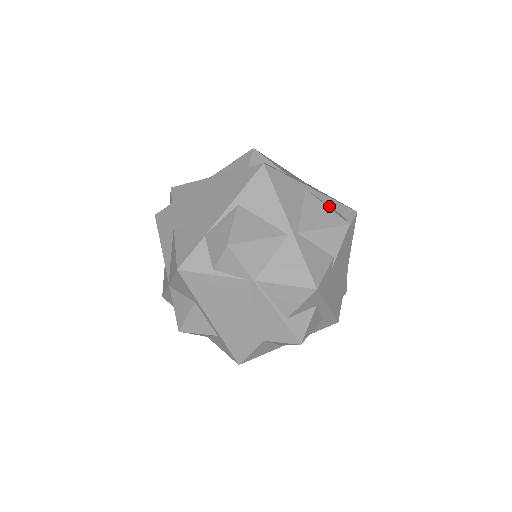
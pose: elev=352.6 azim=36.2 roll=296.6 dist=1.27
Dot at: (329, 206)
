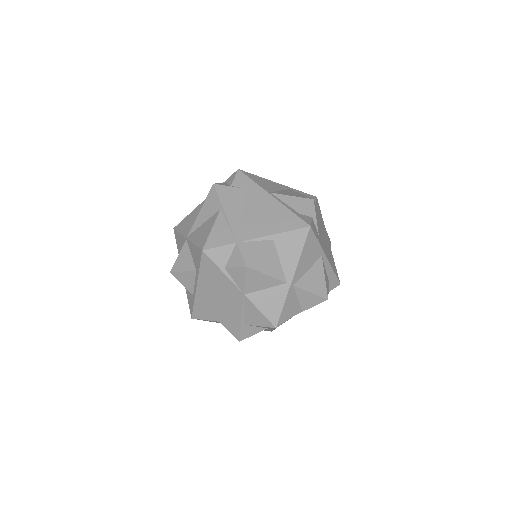
Dot at: (326, 274)
